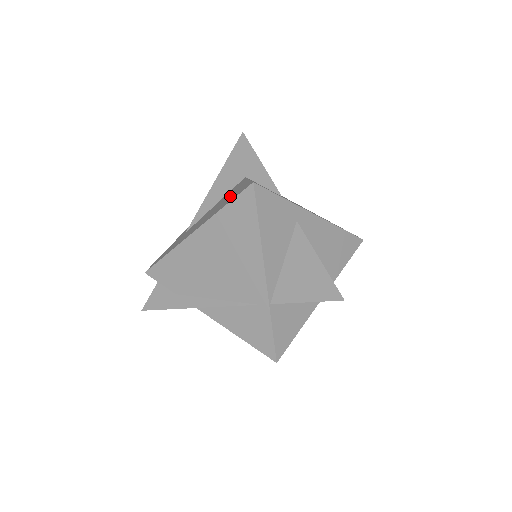
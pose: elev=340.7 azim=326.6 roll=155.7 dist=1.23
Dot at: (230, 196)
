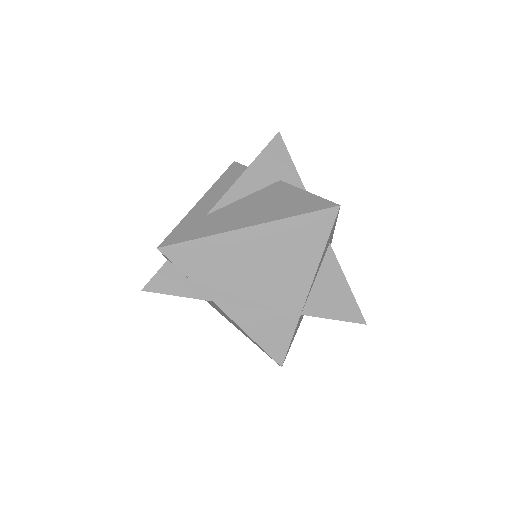
Dot at: (288, 201)
